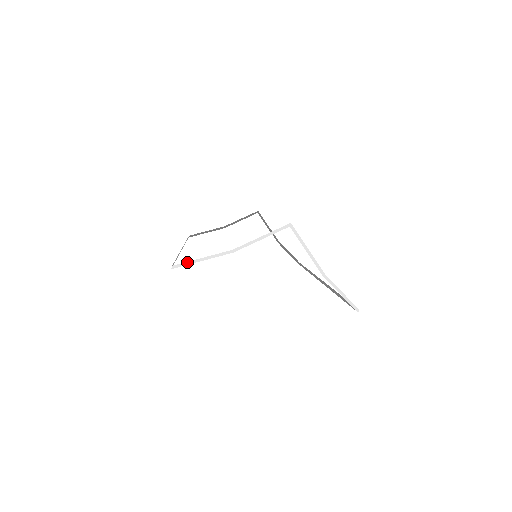
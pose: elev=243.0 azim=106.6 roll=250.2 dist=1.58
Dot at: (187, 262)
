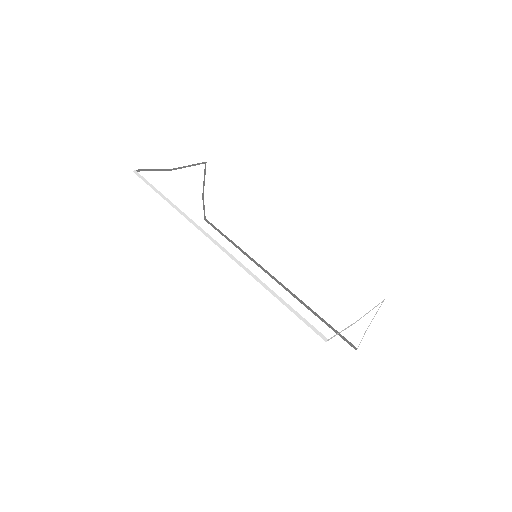
Dot at: occluded
